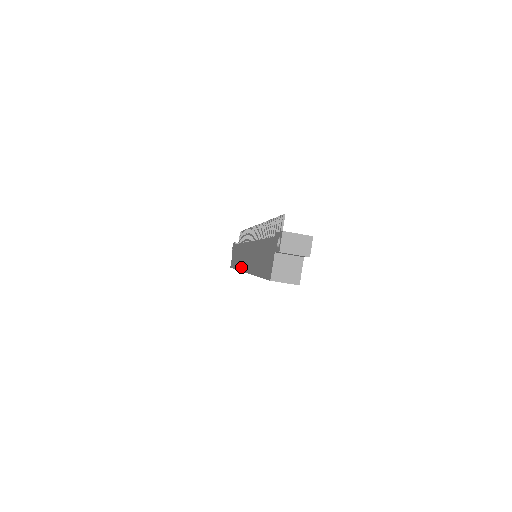
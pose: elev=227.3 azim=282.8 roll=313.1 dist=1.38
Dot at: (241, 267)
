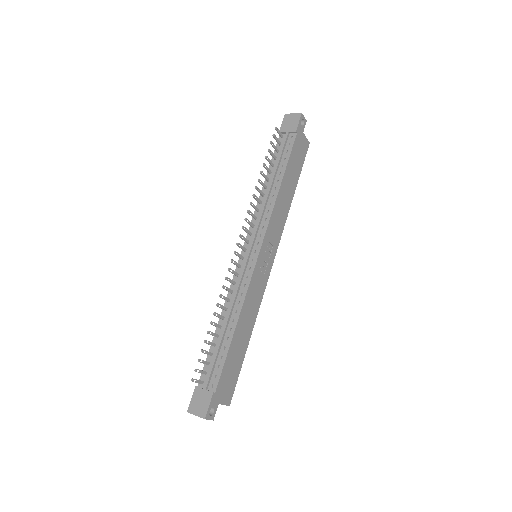
Dot at: occluded
